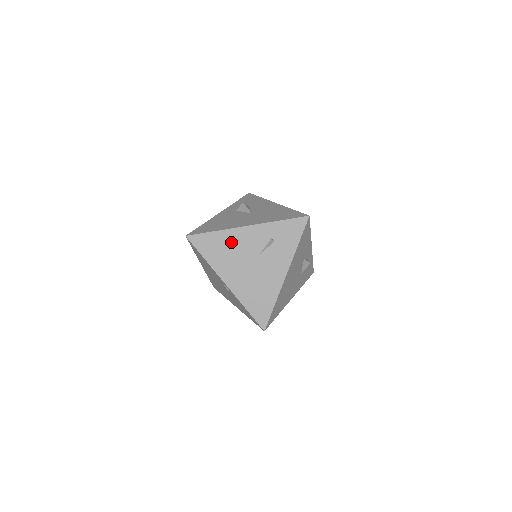
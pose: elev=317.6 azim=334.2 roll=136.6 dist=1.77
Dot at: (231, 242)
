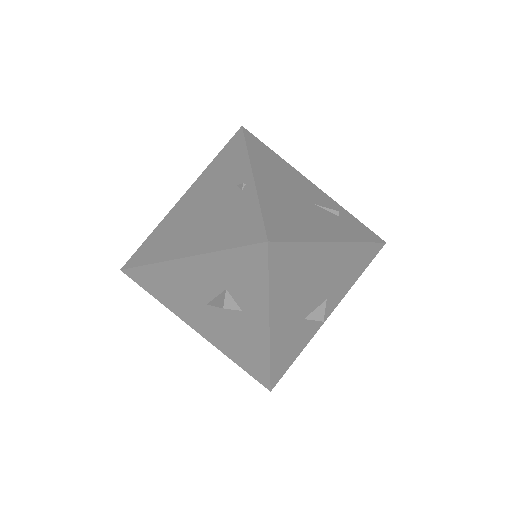
Dot at: (288, 171)
